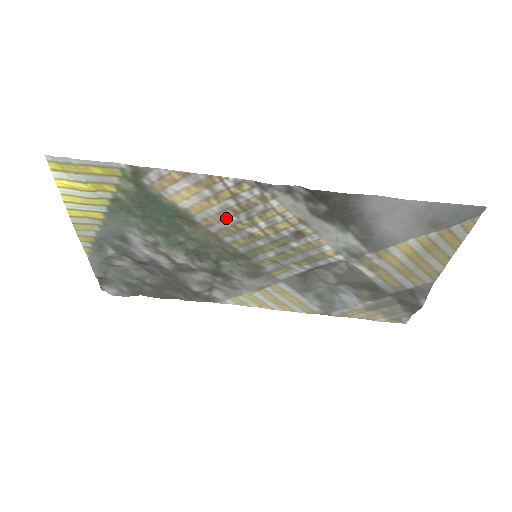
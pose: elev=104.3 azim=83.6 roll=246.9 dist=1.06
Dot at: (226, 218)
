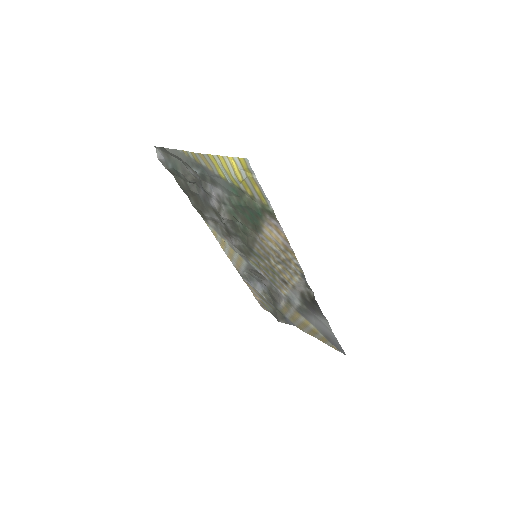
Dot at: (271, 251)
